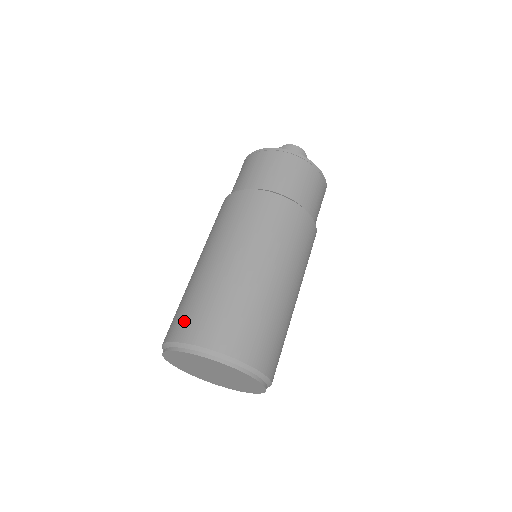
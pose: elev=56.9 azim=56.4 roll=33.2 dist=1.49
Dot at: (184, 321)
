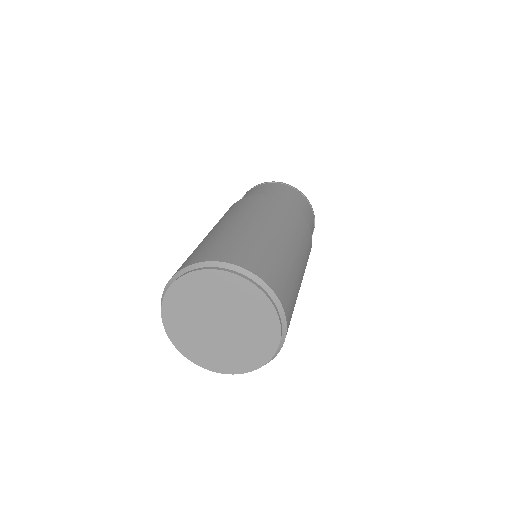
Dot at: (194, 256)
